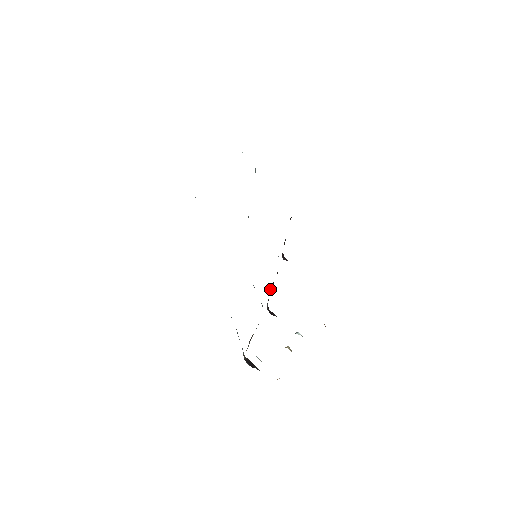
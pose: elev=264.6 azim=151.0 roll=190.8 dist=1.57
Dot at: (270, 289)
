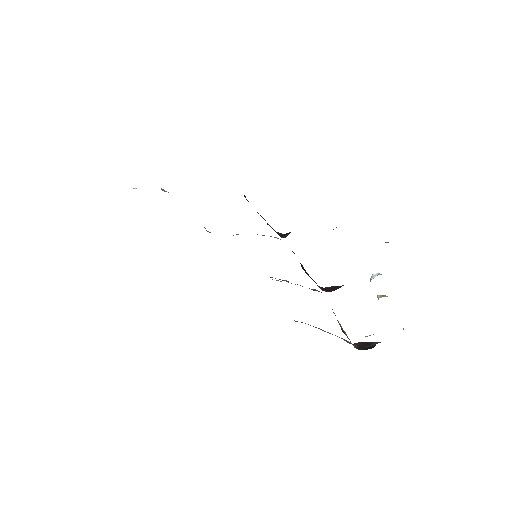
Dot at: occluded
